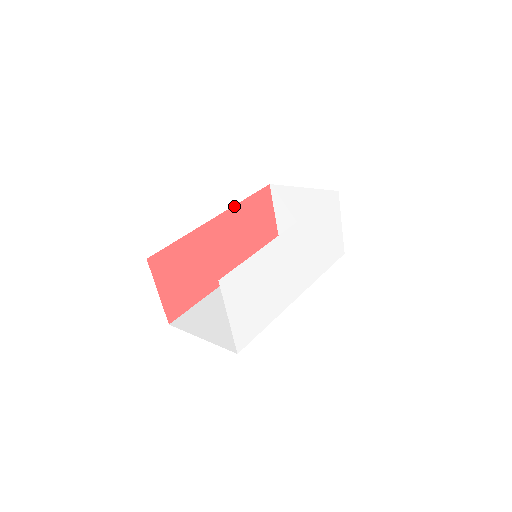
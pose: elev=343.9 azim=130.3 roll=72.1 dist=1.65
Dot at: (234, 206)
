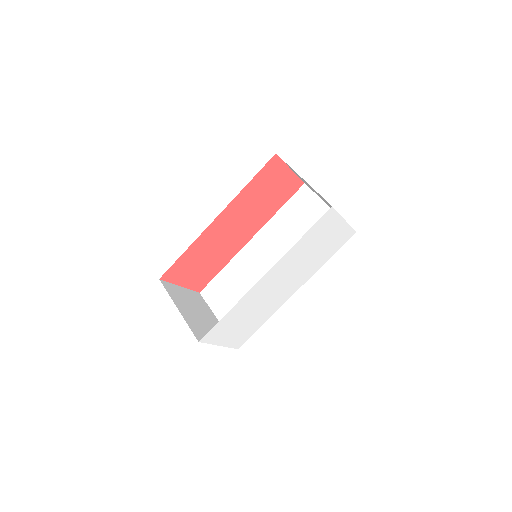
Dot at: (234, 198)
